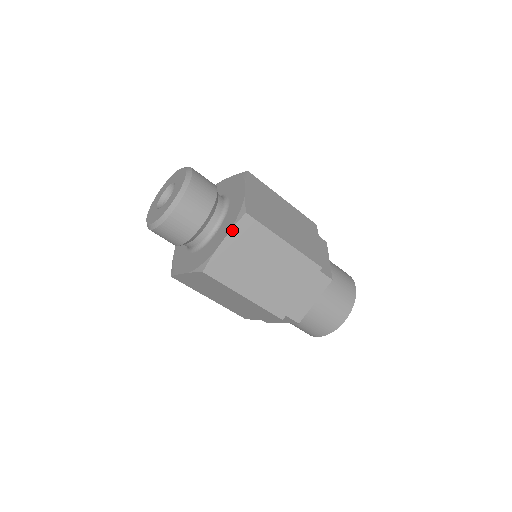
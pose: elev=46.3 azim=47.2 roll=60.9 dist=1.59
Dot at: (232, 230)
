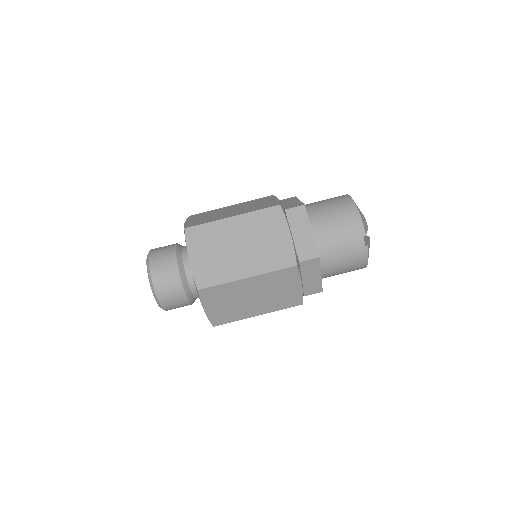
Dot at: occluded
